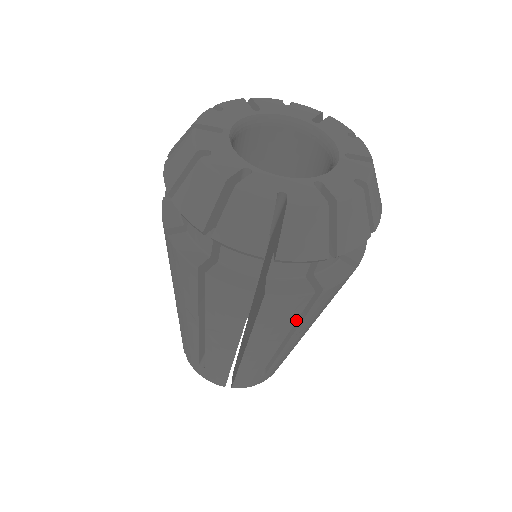
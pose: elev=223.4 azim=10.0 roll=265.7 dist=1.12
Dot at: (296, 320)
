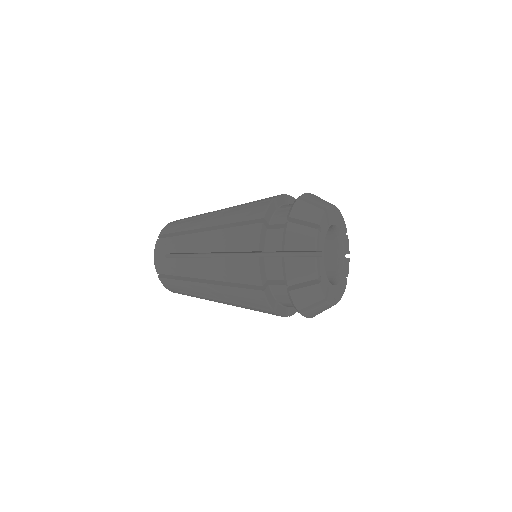
Dot at: (246, 304)
